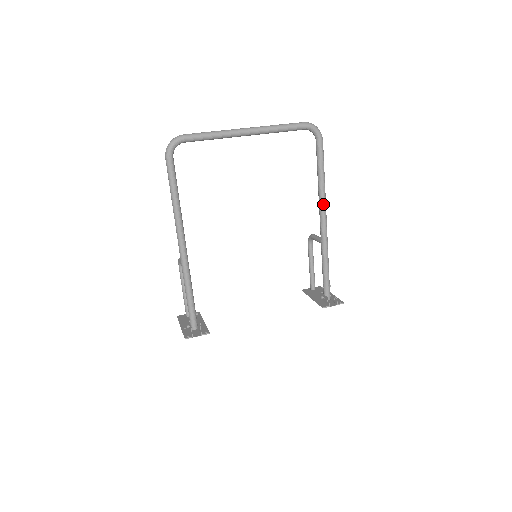
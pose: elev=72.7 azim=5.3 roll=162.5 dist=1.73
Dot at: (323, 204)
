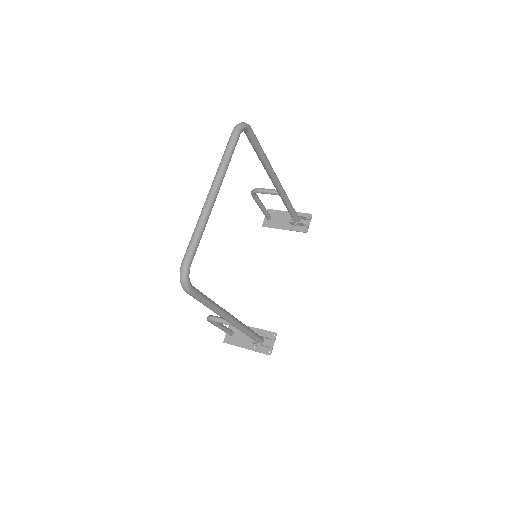
Dot at: (273, 172)
